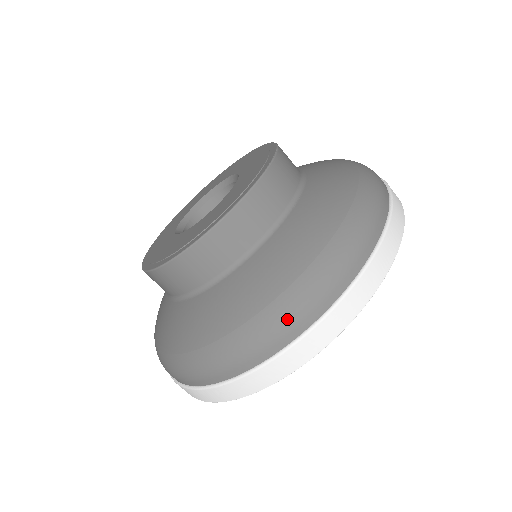
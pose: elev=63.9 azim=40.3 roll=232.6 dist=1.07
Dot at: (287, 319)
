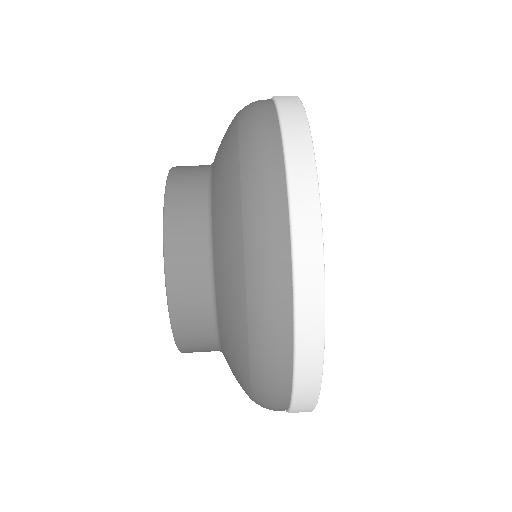
Dot at: (259, 150)
